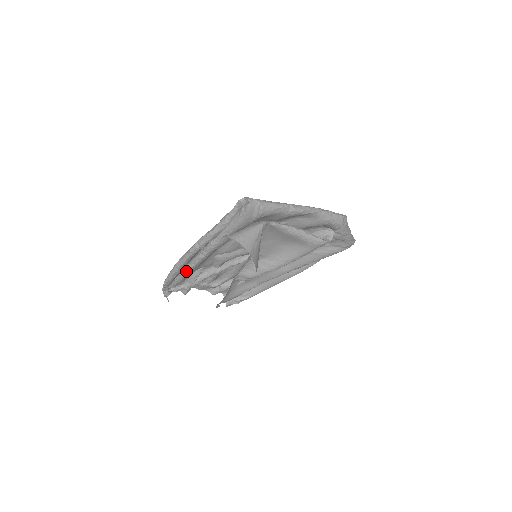
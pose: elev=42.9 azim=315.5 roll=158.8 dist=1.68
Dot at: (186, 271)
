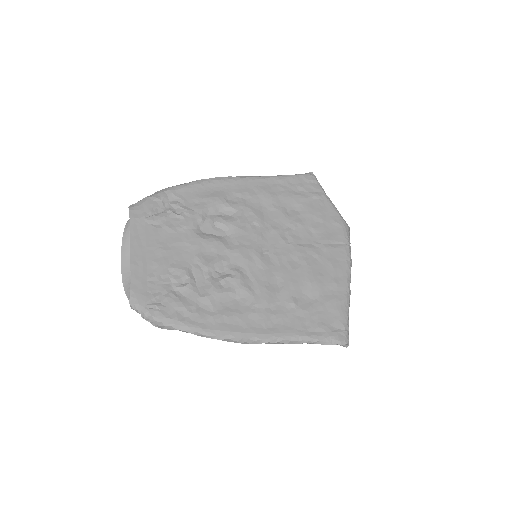
Dot at: occluded
